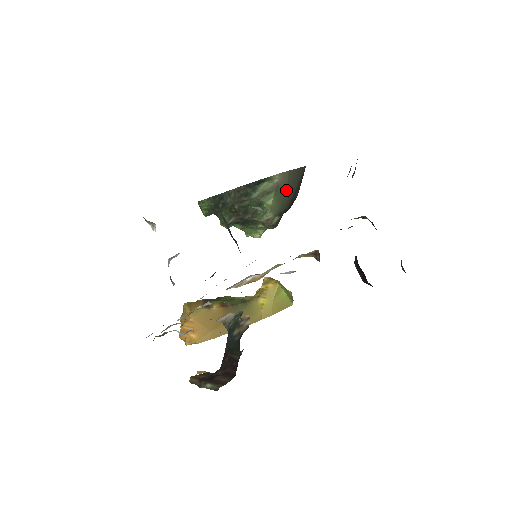
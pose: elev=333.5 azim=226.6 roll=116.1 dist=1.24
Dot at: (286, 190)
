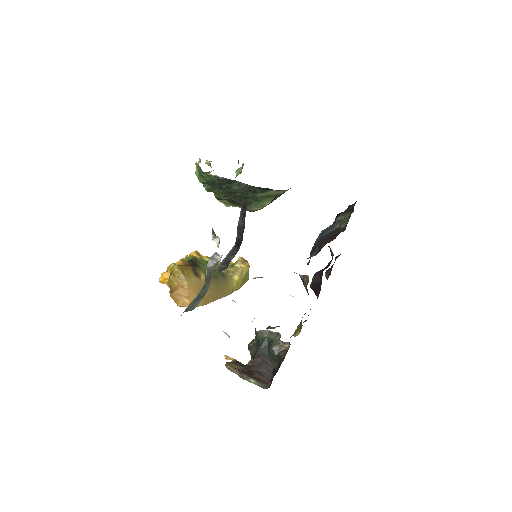
Dot at: occluded
